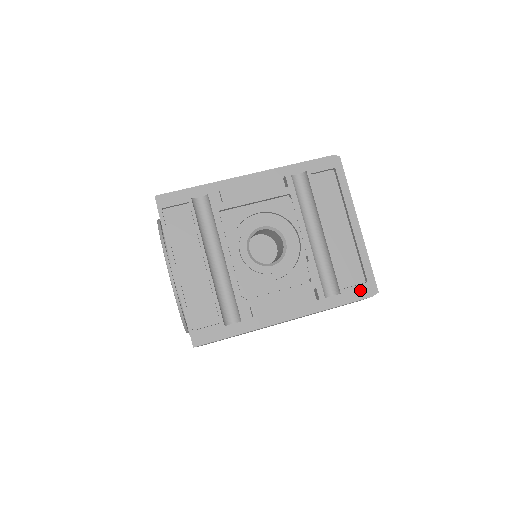
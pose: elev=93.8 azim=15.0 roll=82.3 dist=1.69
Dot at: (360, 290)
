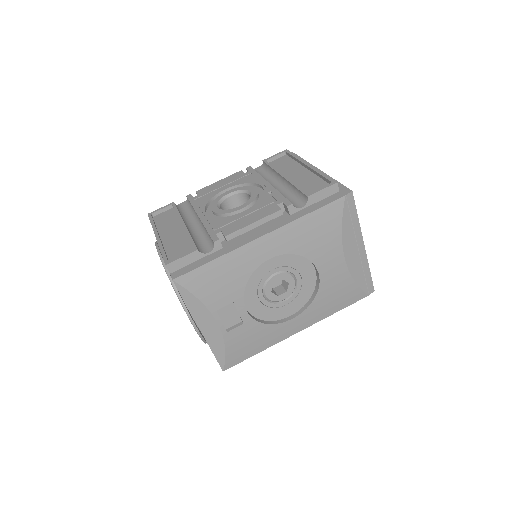
Dot at: (332, 196)
